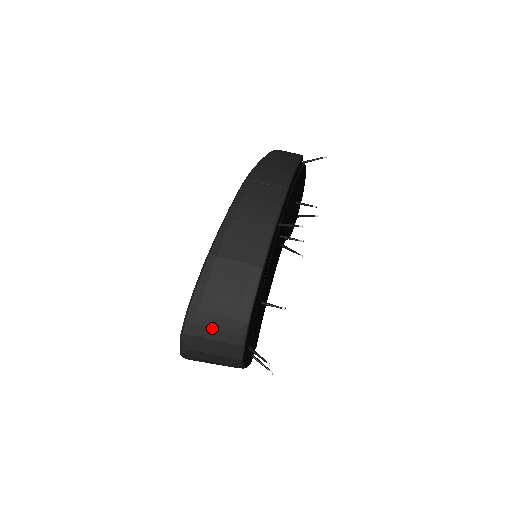
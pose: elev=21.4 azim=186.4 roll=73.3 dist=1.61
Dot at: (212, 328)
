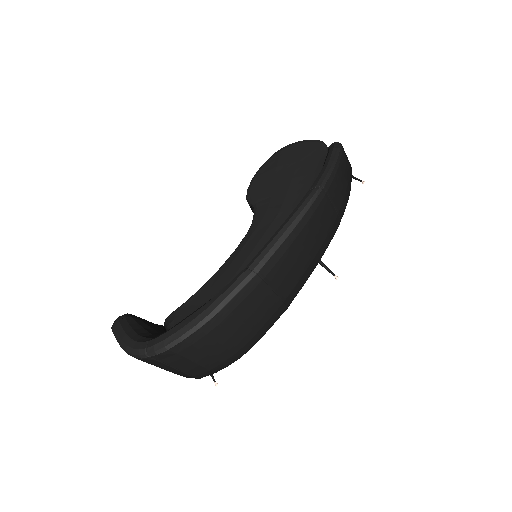
Dot at: (205, 354)
